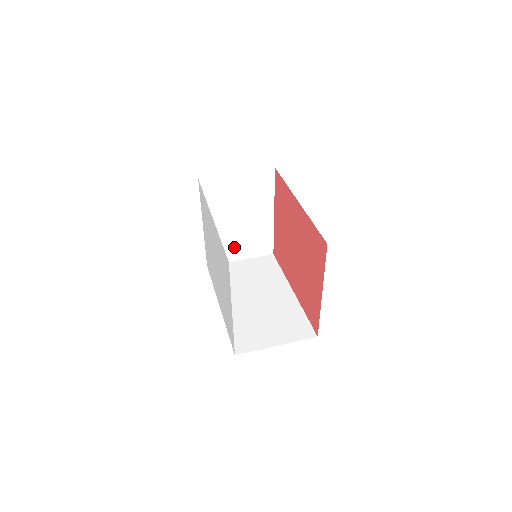
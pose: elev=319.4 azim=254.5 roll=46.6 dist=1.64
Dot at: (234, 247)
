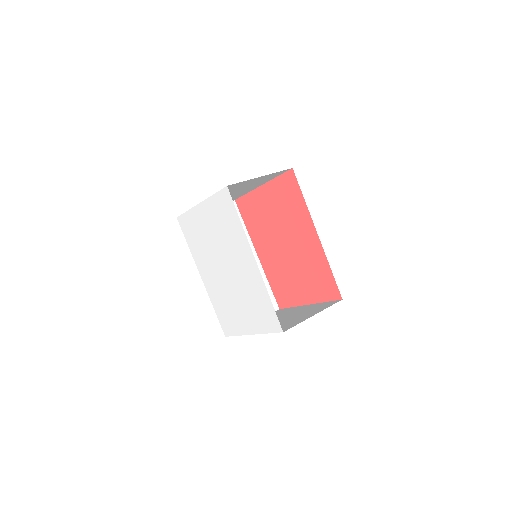
Dot at: occluded
